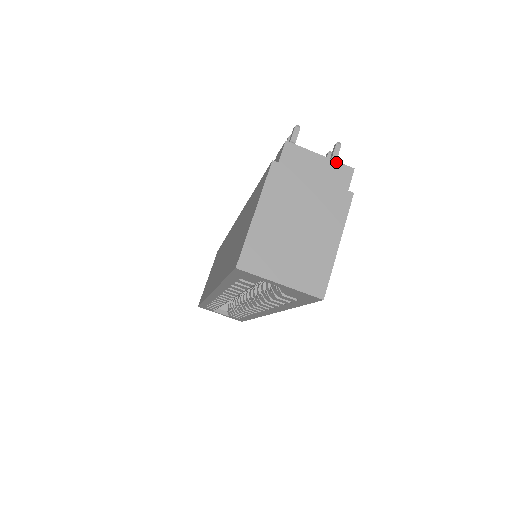
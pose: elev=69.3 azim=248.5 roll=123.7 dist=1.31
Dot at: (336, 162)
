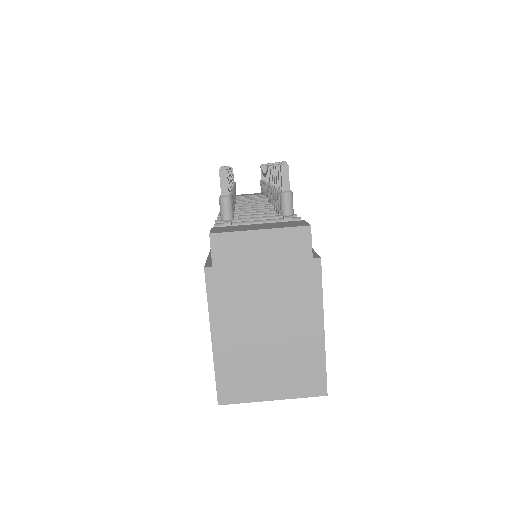
Dot at: (284, 229)
